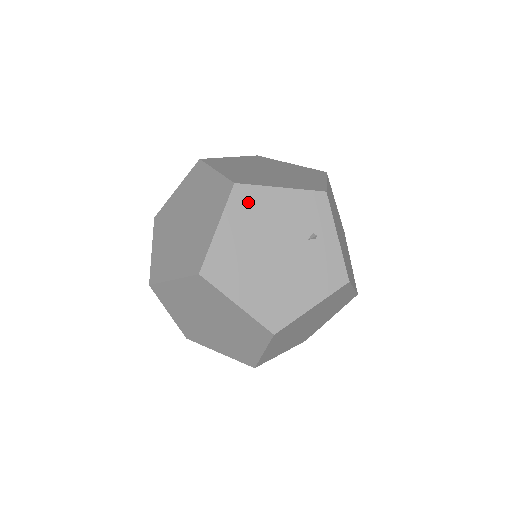
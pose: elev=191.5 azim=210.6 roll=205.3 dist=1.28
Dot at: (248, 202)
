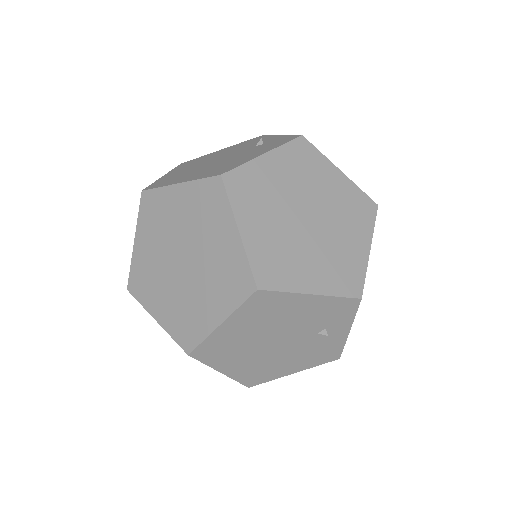
Dot at: (266, 305)
